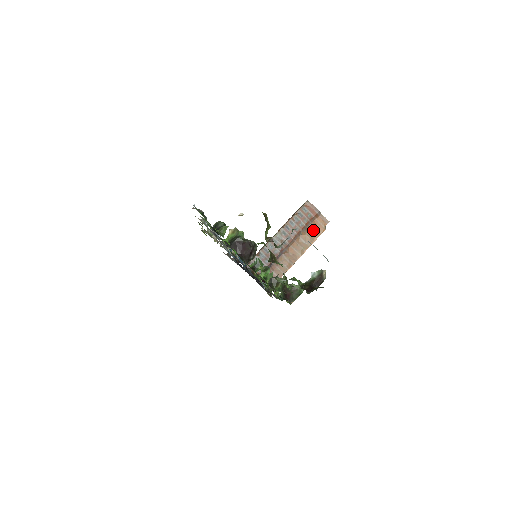
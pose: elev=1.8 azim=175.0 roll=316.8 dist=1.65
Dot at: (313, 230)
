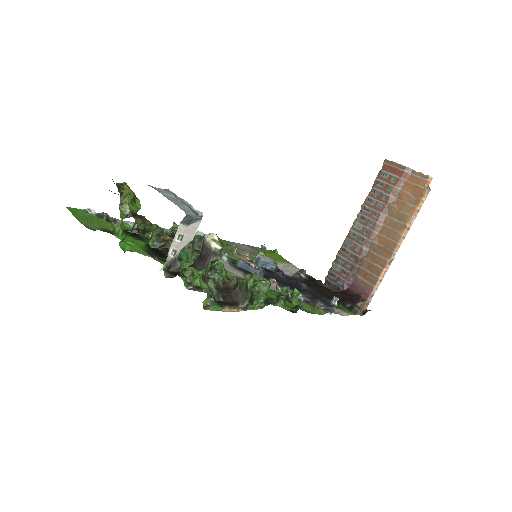
Dot at: (406, 199)
